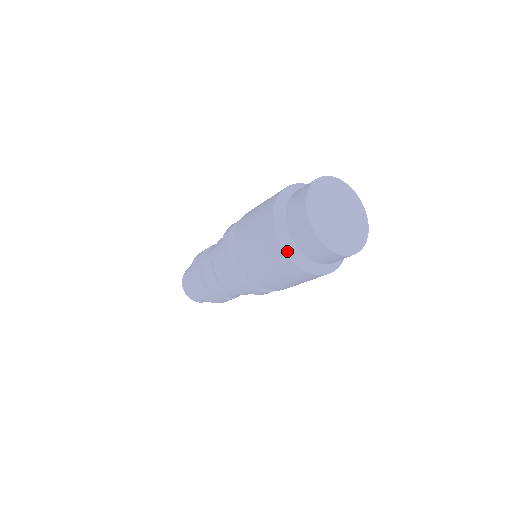
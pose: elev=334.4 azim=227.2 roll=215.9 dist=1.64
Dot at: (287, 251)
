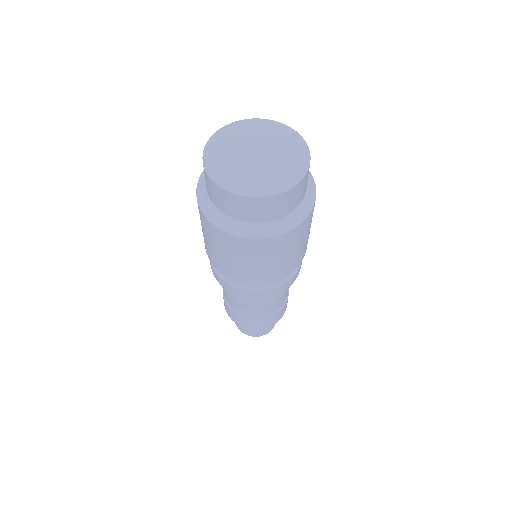
Dot at: (209, 217)
